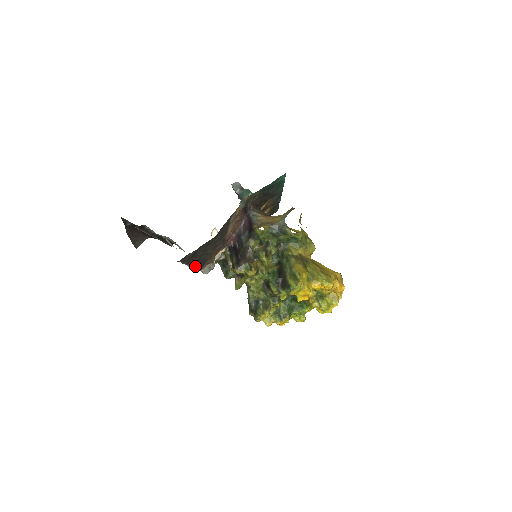
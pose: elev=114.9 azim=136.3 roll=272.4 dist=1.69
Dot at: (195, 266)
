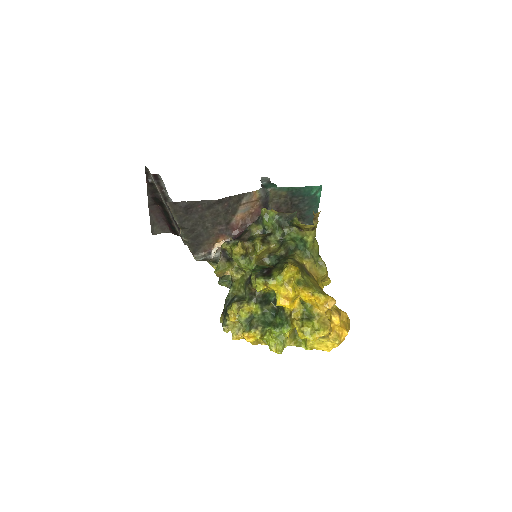
Dot at: (188, 239)
